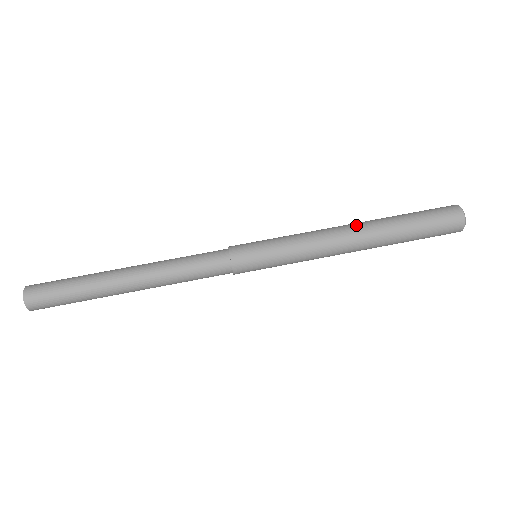
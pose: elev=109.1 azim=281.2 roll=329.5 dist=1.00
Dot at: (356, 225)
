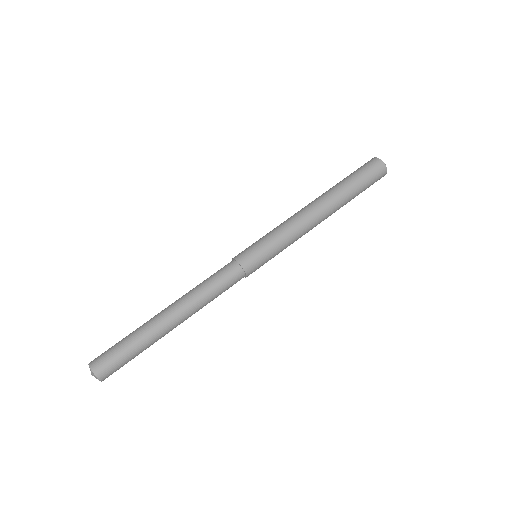
Dot at: occluded
